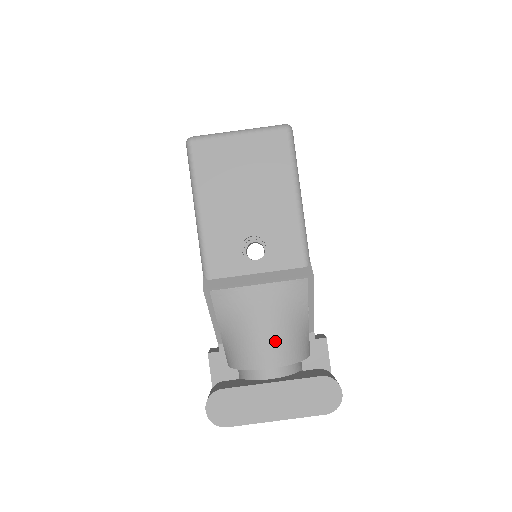
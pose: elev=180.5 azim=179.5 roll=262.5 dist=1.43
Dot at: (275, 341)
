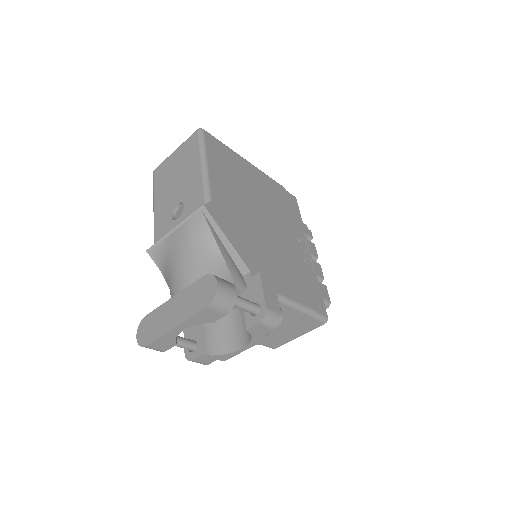
Dot at: (184, 268)
